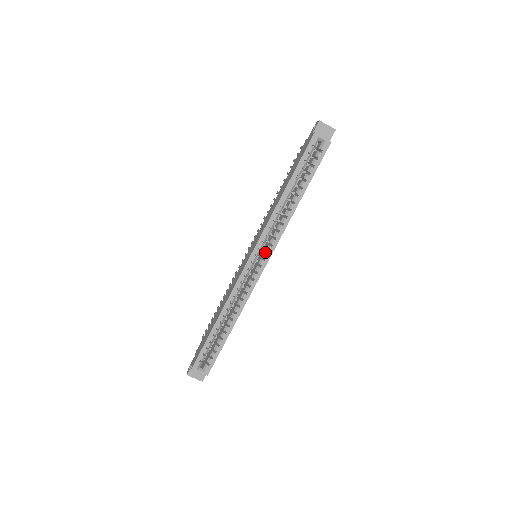
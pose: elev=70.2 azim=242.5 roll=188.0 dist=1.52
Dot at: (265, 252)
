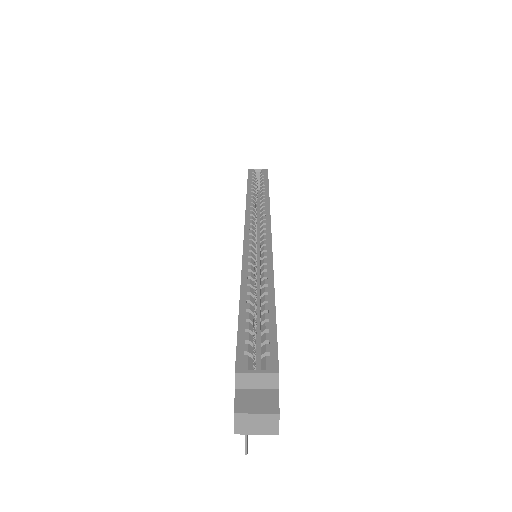
Dot at: (261, 226)
